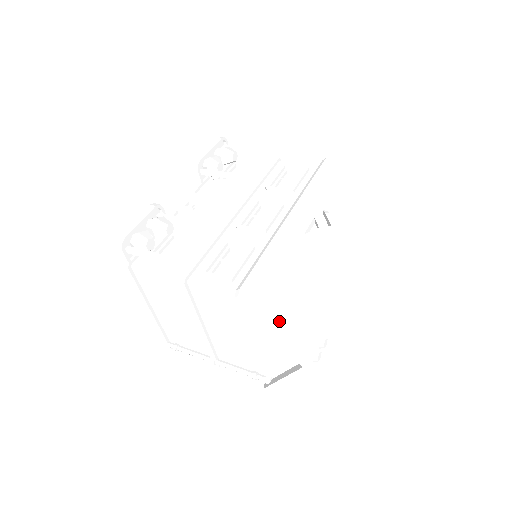
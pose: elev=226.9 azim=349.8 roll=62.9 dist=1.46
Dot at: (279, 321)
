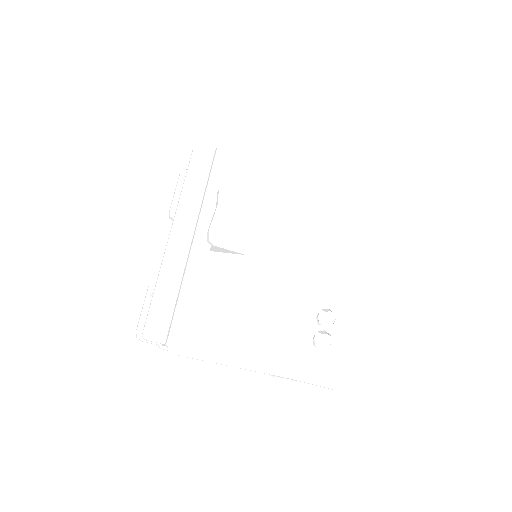
Dot at: (224, 345)
